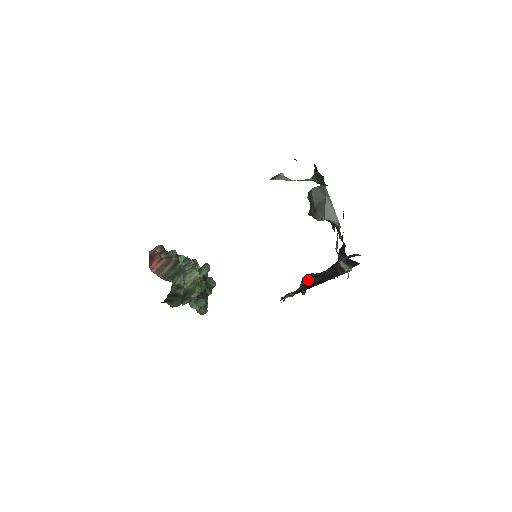
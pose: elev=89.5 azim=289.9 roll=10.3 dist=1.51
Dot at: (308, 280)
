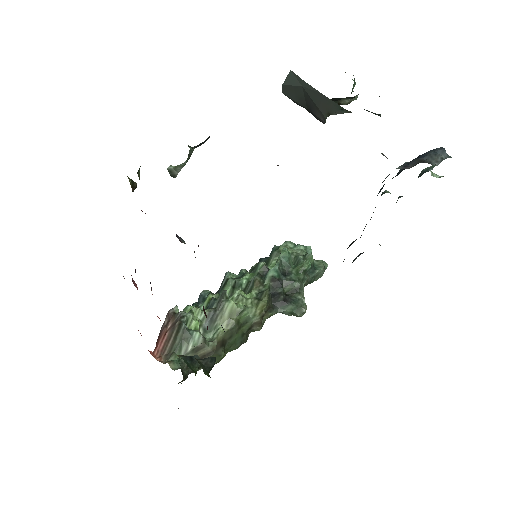
Dot at: occluded
